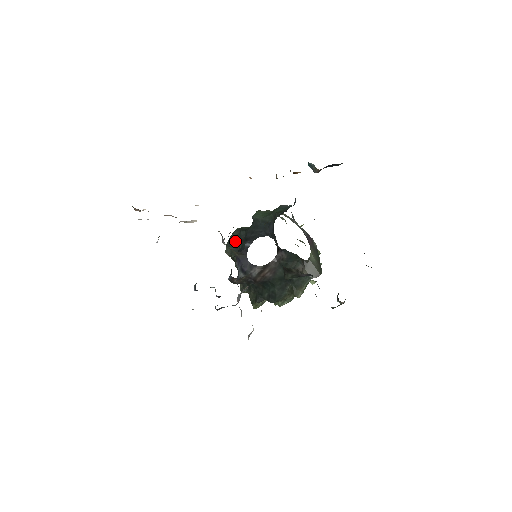
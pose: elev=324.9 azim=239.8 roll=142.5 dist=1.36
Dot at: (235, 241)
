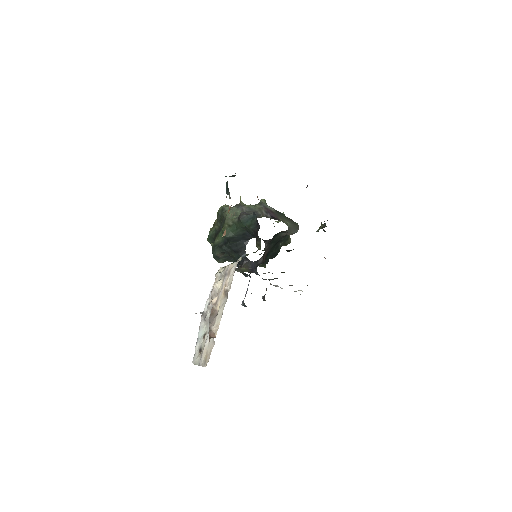
Dot at: (222, 254)
